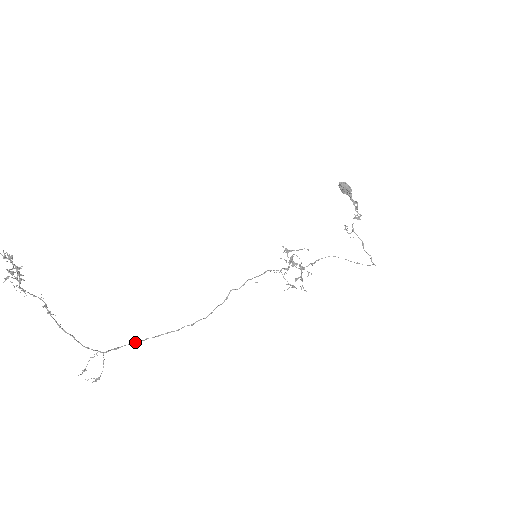
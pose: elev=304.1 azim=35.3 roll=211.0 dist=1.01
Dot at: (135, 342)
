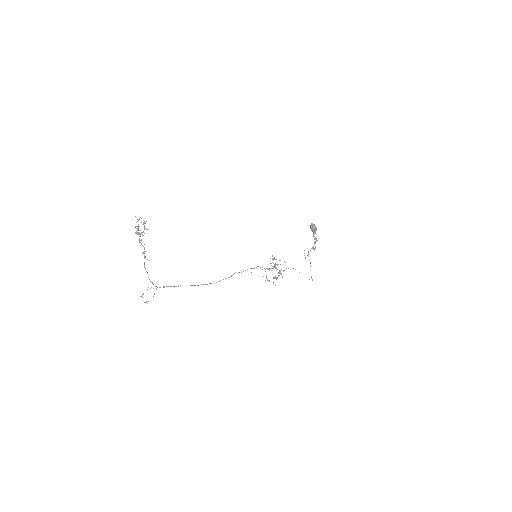
Dot at: (174, 286)
